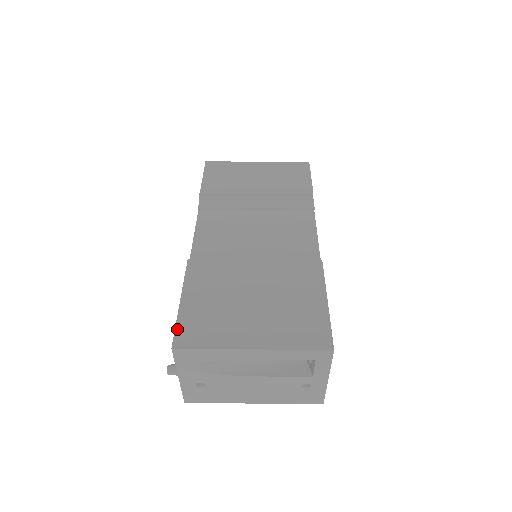
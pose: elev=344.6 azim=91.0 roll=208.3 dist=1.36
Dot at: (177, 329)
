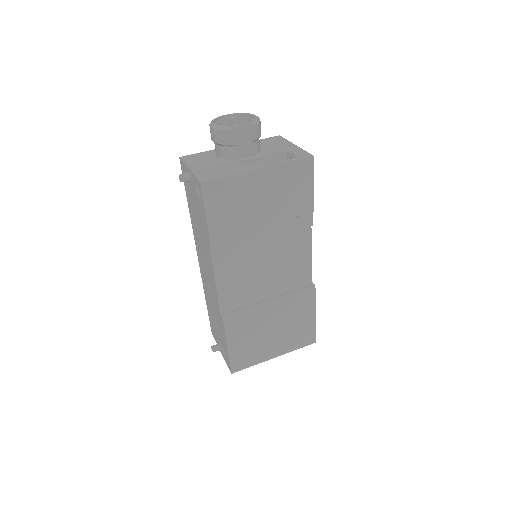
Dot at: (231, 363)
